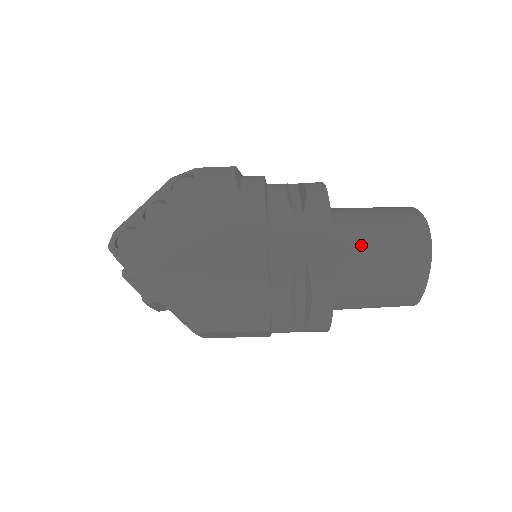
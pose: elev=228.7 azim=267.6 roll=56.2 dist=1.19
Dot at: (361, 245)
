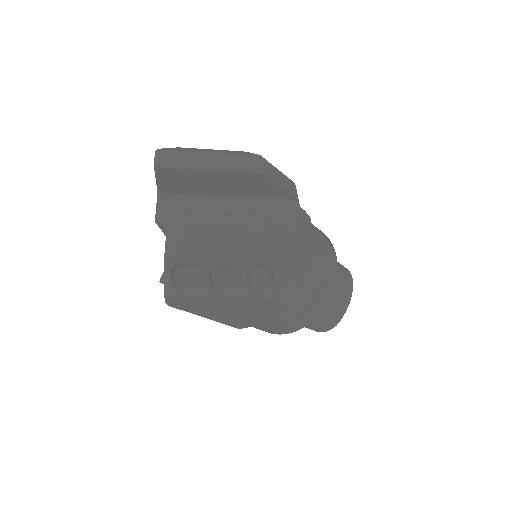
Dot at: occluded
